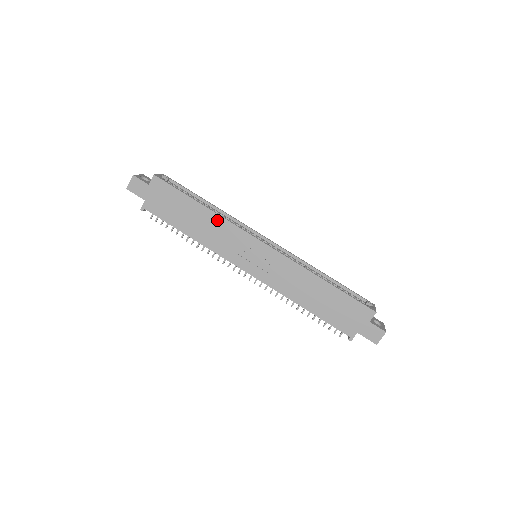
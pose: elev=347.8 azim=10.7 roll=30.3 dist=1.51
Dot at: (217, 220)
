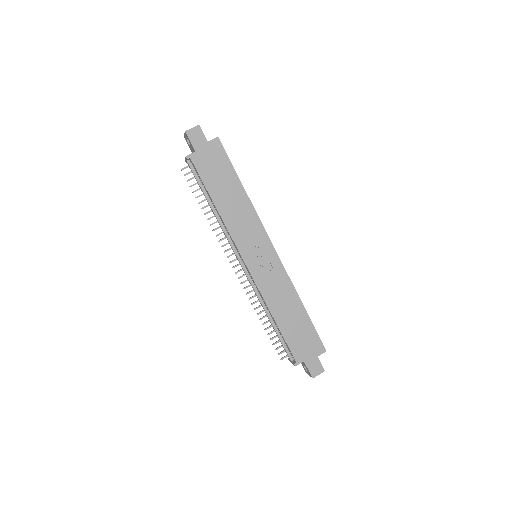
Dot at: (248, 207)
